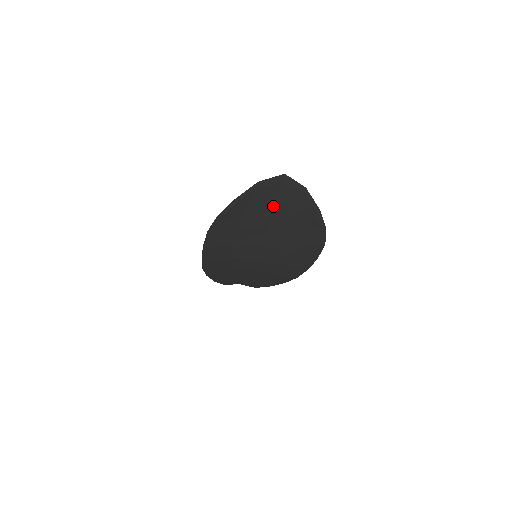
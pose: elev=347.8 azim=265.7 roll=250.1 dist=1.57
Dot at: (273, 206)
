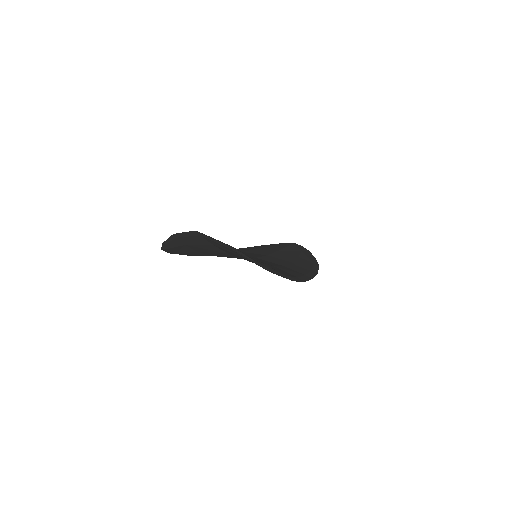
Dot at: (214, 246)
